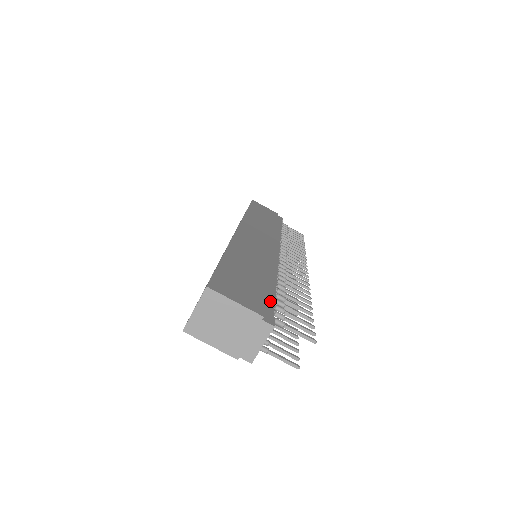
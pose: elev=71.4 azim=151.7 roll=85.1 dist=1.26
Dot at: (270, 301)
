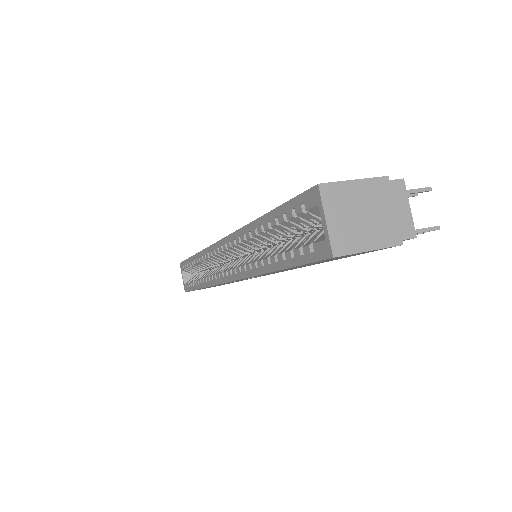
Dot at: occluded
